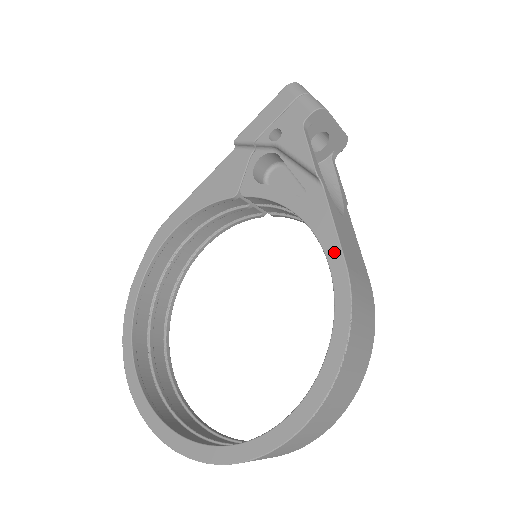
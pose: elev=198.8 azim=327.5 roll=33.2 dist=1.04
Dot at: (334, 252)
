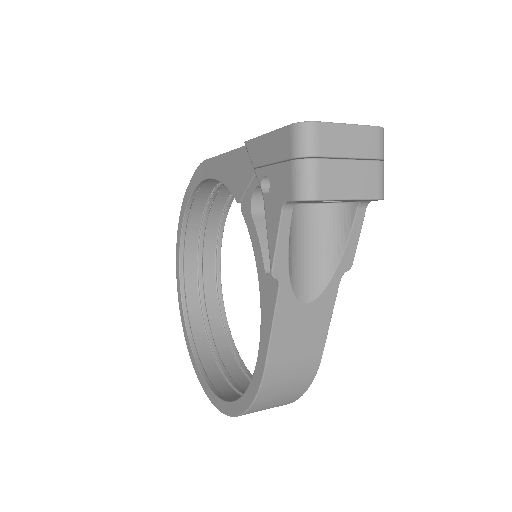
Dot at: (263, 349)
